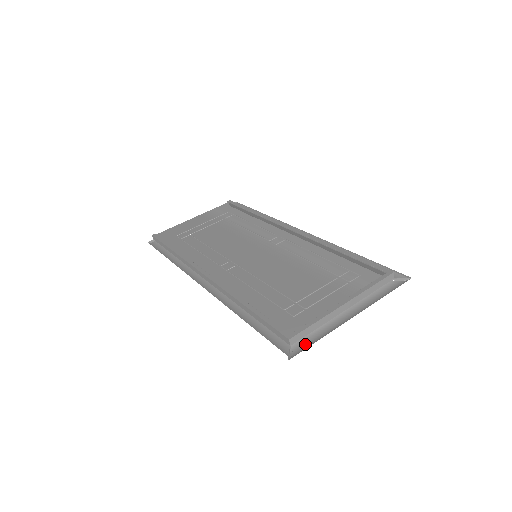
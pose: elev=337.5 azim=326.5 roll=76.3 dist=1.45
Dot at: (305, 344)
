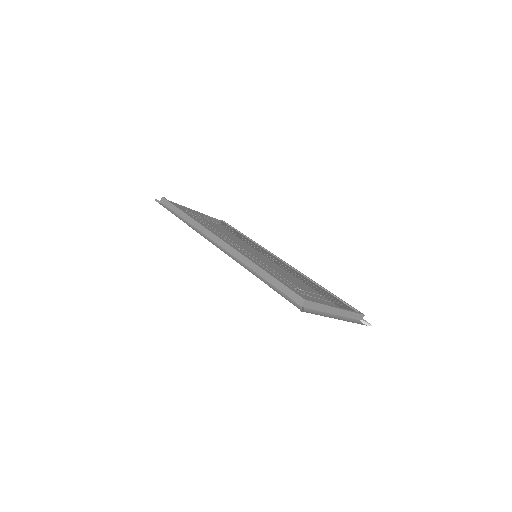
Dot at: (310, 312)
